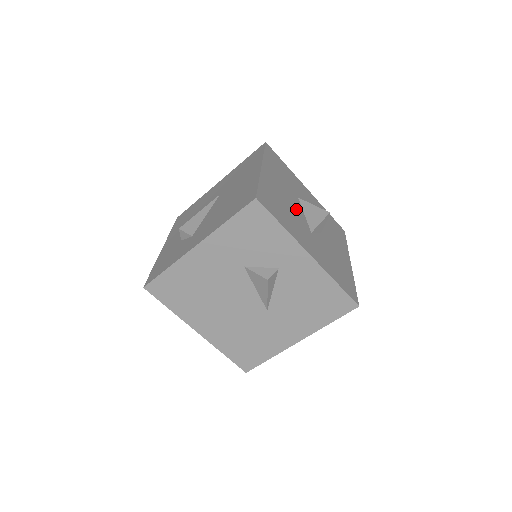
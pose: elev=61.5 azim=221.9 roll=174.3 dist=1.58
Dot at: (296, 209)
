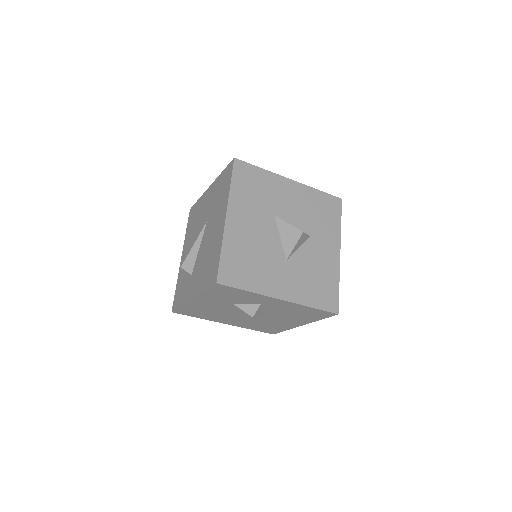
Dot at: (269, 241)
